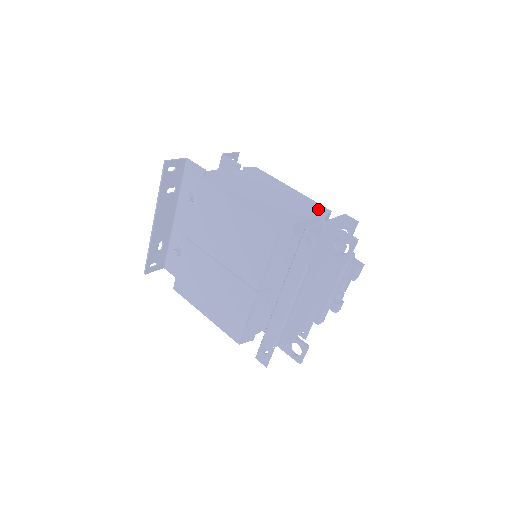
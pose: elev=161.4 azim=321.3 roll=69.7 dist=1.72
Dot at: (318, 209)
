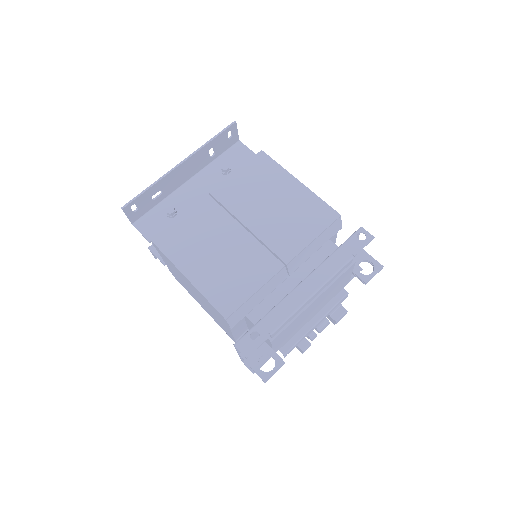
Dot at: occluded
